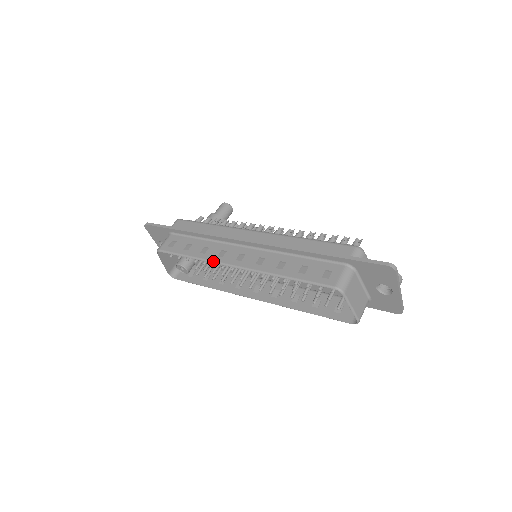
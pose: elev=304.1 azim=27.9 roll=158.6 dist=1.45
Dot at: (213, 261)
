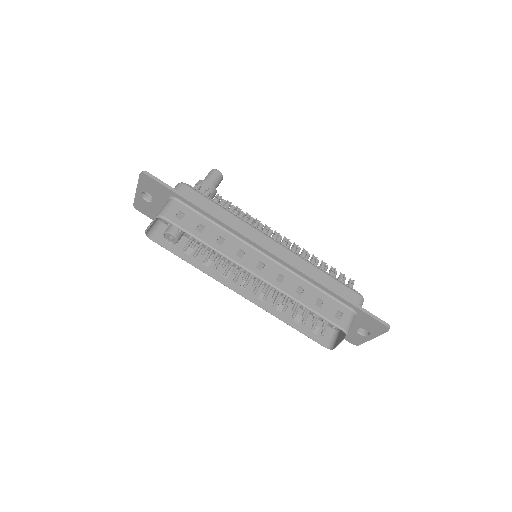
Dot at: (232, 259)
